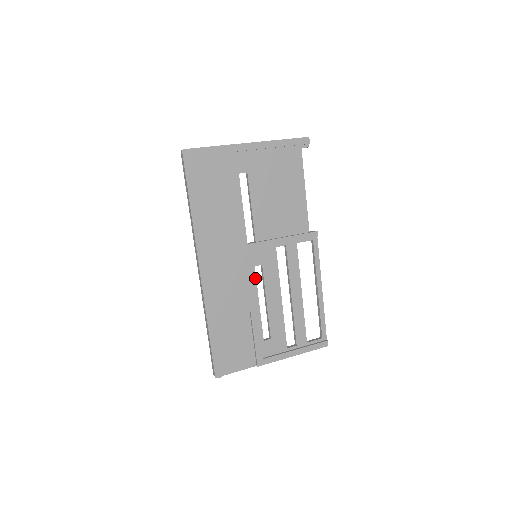
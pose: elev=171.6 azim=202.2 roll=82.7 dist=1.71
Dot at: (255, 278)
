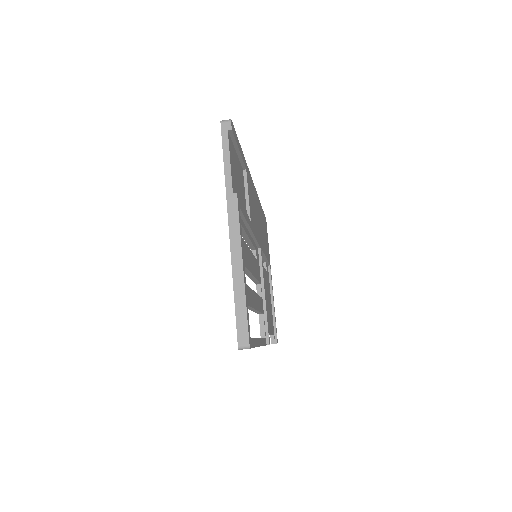
Dot at: (254, 245)
